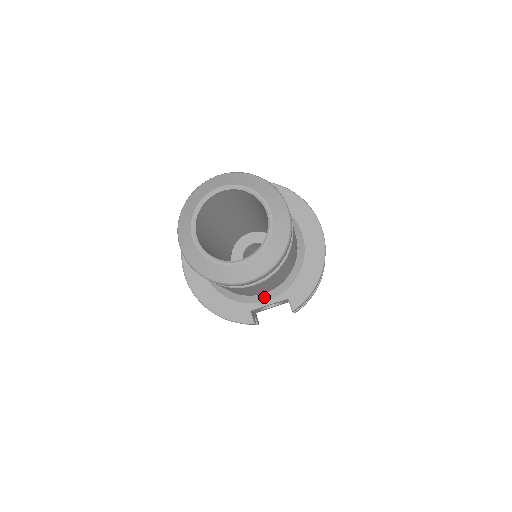
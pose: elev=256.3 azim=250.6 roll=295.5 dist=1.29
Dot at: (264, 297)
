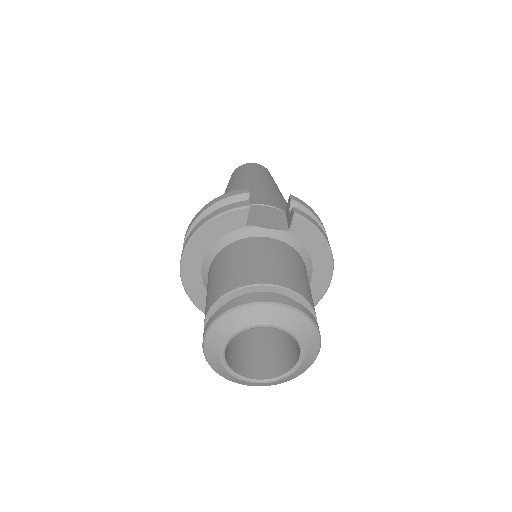
Dot at: occluded
